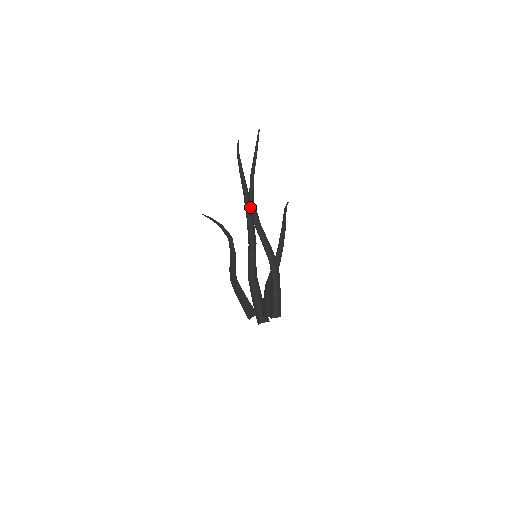
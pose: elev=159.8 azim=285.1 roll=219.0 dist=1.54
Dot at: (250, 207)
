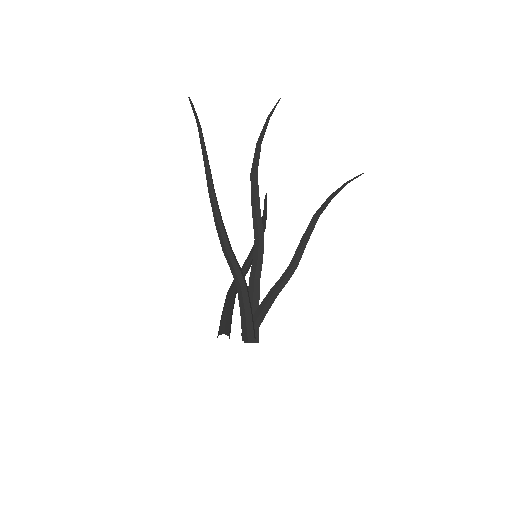
Dot at: (211, 199)
